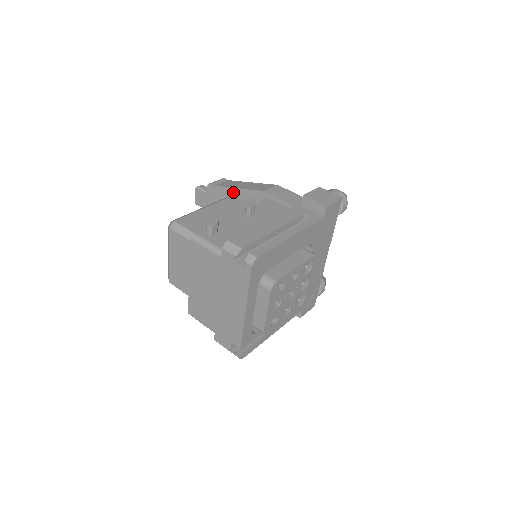
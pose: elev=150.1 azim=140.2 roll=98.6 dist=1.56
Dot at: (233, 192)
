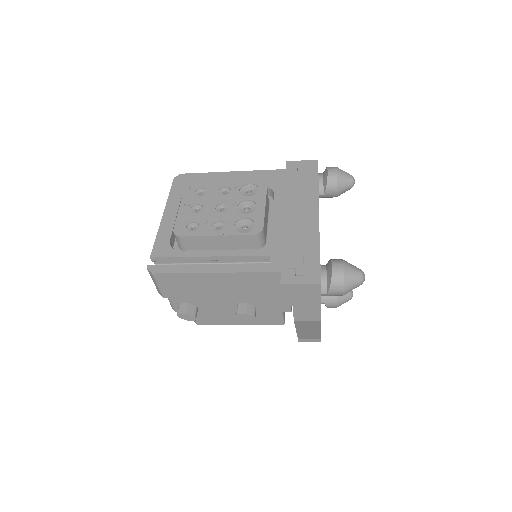
Dot at: occluded
